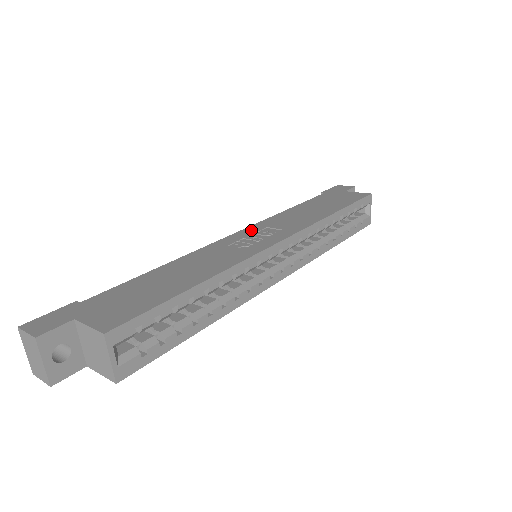
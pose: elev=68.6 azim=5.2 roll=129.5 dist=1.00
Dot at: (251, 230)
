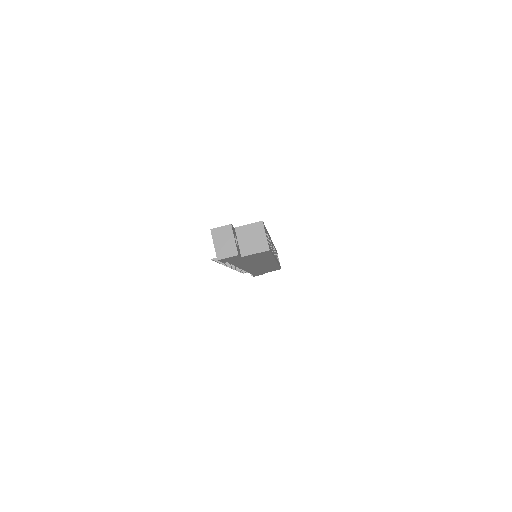
Dot at: occluded
